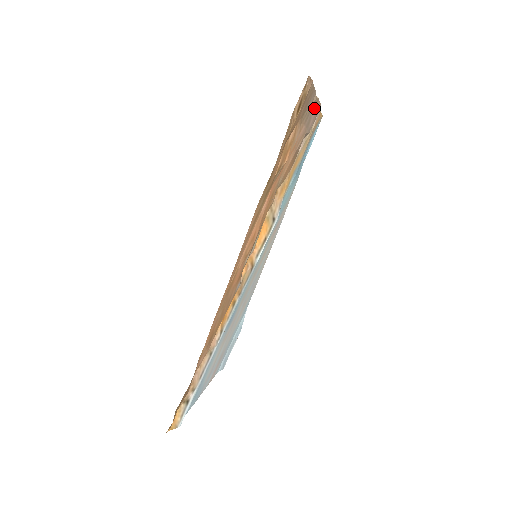
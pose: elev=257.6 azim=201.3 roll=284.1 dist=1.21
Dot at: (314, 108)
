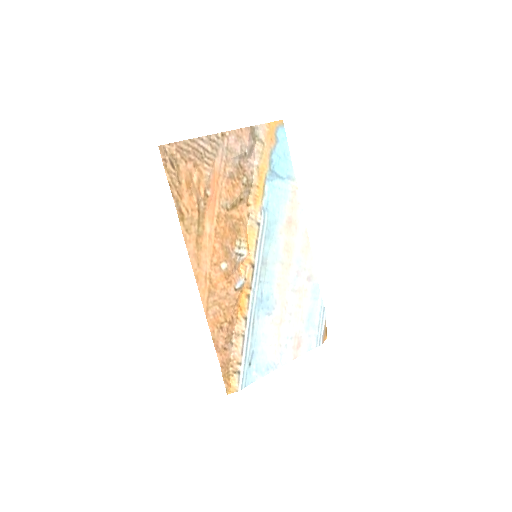
Dot at: (225, 140)
